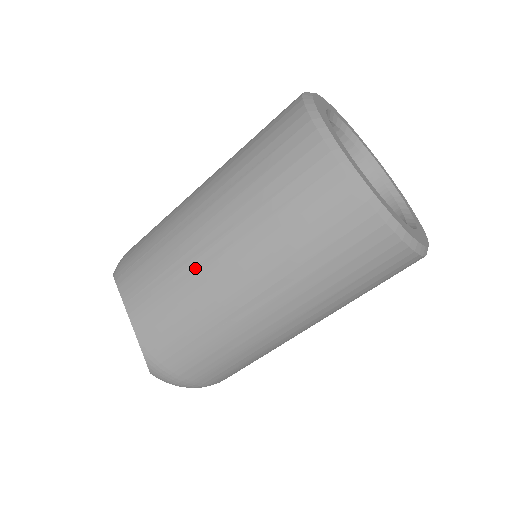
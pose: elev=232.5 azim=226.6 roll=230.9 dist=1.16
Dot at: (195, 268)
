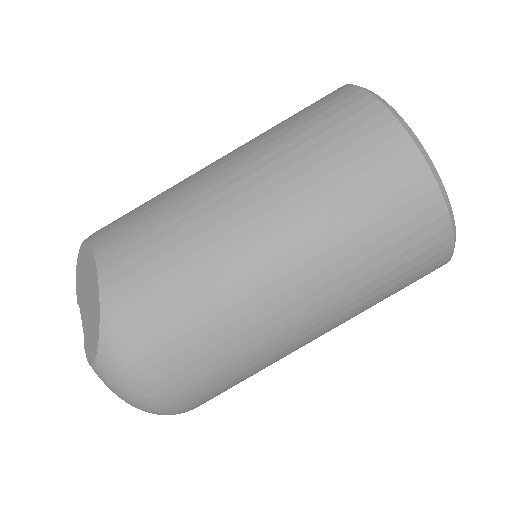
Dot at: (205, 208)
